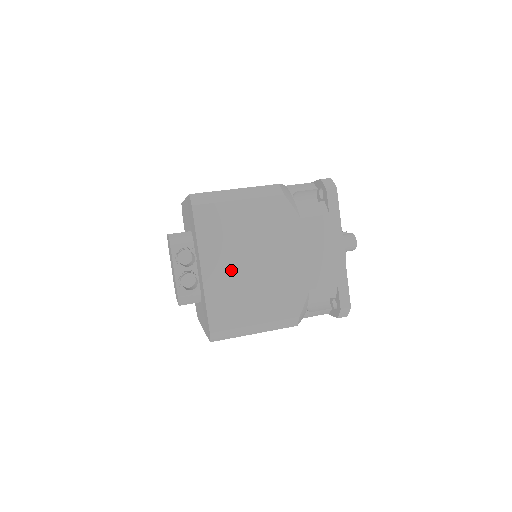
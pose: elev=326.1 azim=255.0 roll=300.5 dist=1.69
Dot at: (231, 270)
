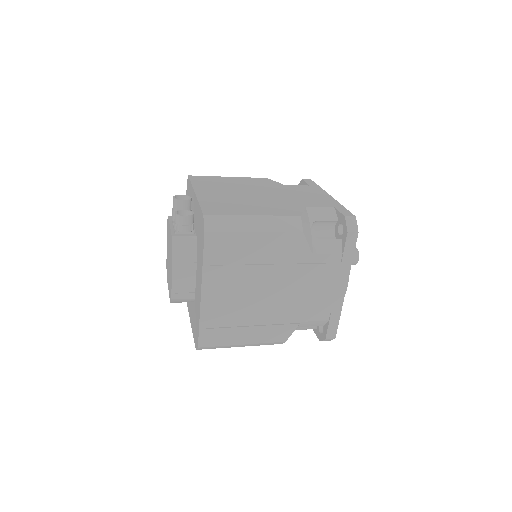
Dot at: (224, 195)
